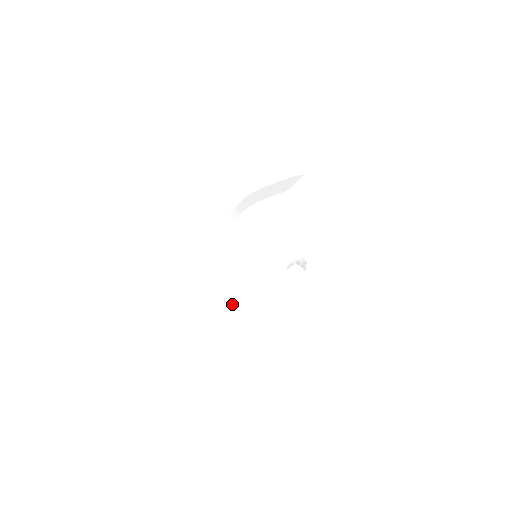
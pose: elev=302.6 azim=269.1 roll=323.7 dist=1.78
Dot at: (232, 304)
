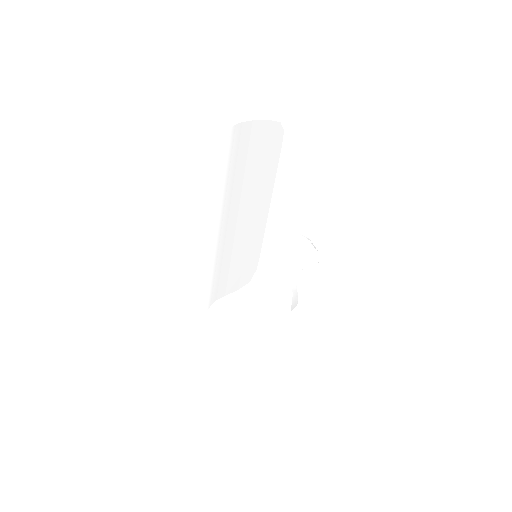
Dot at: occluded
